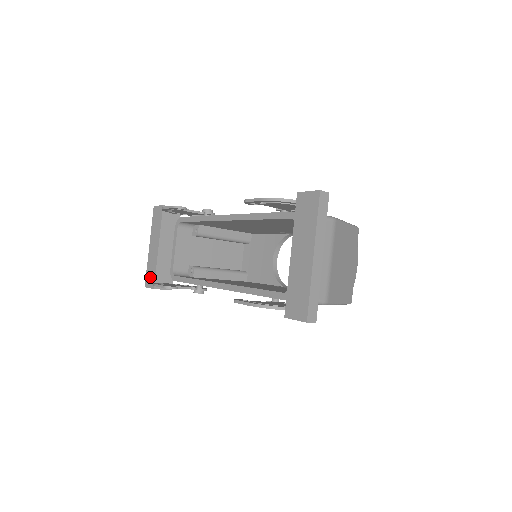
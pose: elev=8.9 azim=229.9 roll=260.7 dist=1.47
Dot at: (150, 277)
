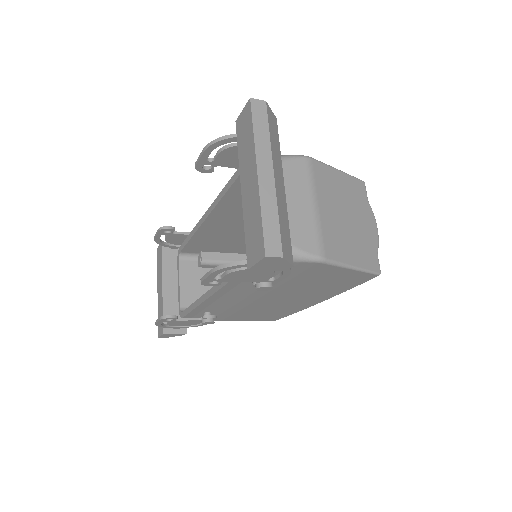
Dot at: occluded
